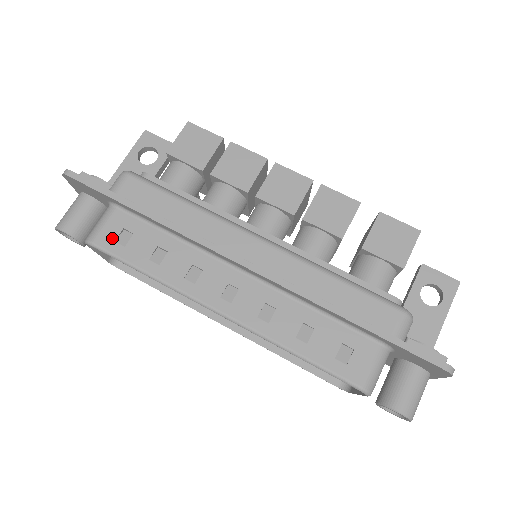
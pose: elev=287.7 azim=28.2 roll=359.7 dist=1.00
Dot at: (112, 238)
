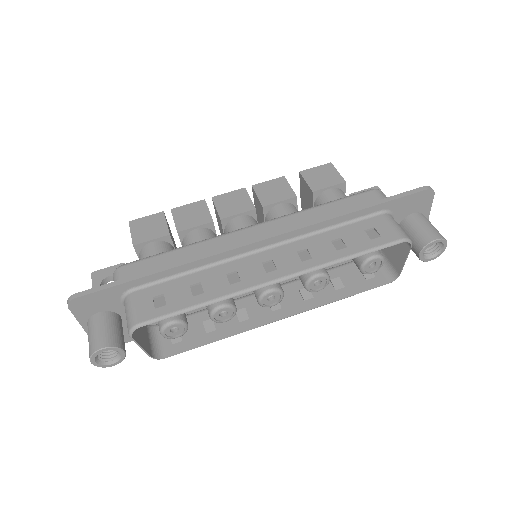
Dot at: (150, 309)
